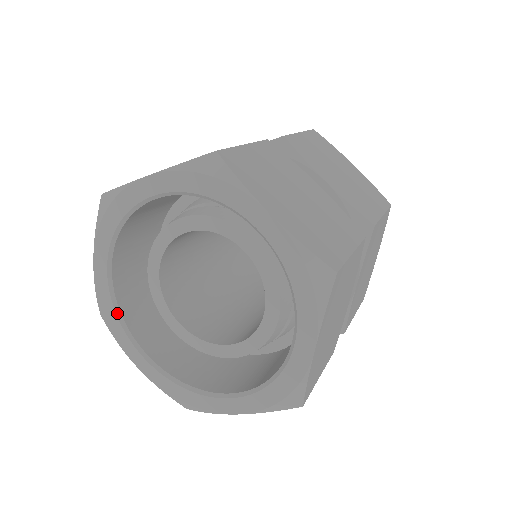
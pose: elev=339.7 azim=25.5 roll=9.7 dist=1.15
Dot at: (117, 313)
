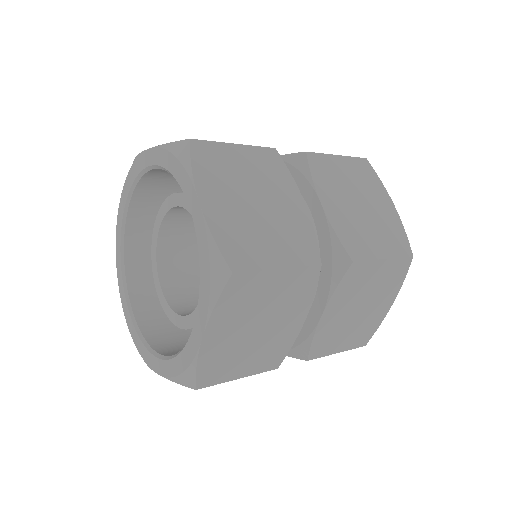
Dot at: (121, 256)
